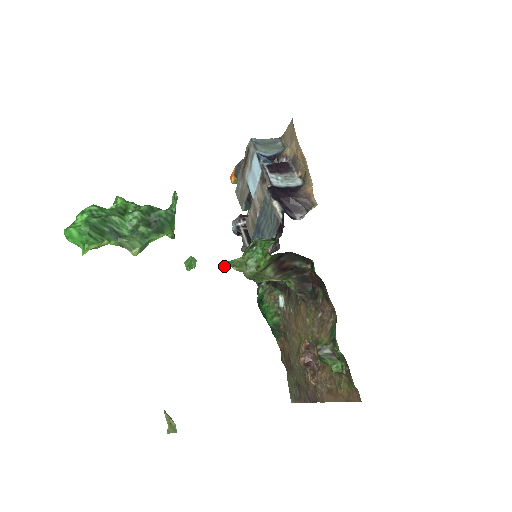
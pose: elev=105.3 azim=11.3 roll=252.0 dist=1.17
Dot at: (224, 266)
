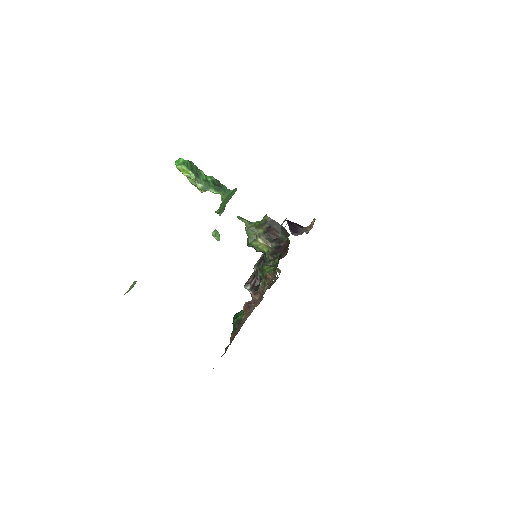
Dot at: (238, 217)
